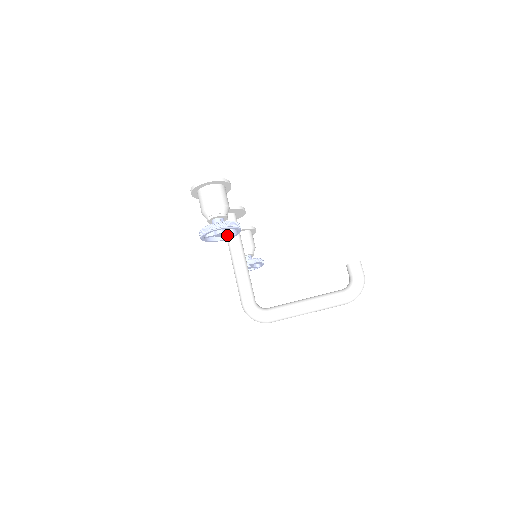
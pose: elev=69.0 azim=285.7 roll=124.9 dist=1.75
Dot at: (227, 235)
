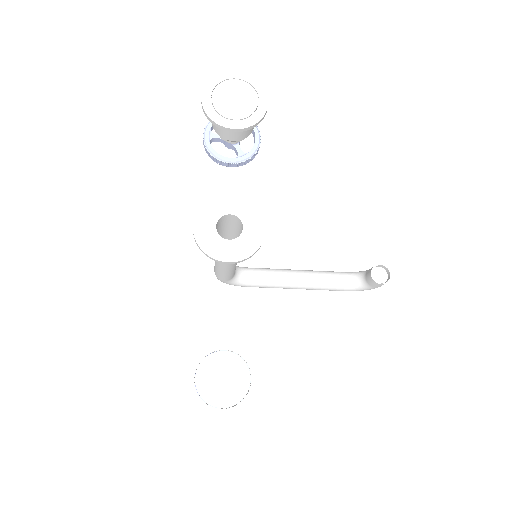
Dot at: occluded
